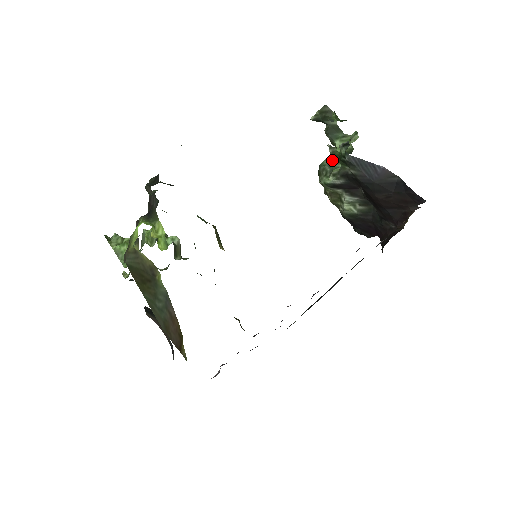
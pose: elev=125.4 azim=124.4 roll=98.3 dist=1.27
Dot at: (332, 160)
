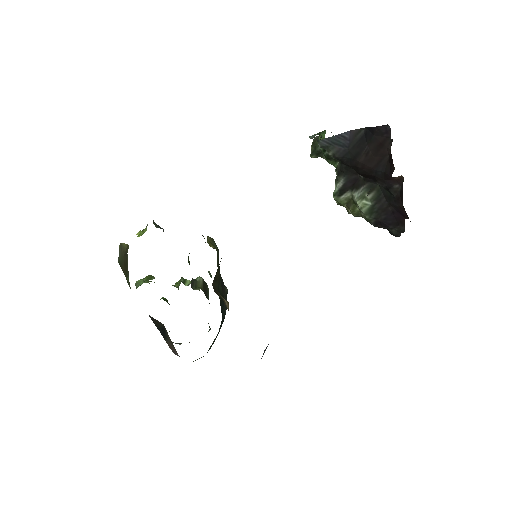
Dot at: occluded
